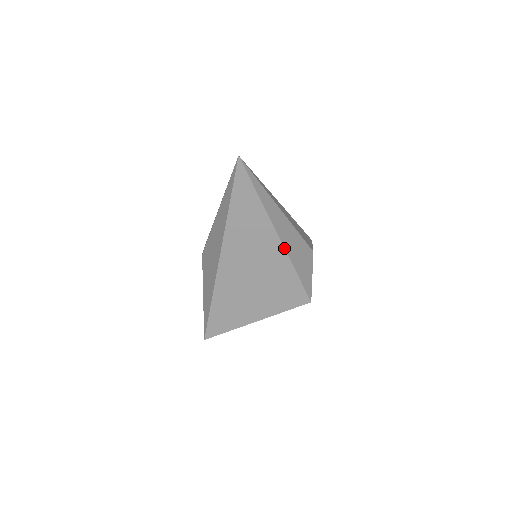
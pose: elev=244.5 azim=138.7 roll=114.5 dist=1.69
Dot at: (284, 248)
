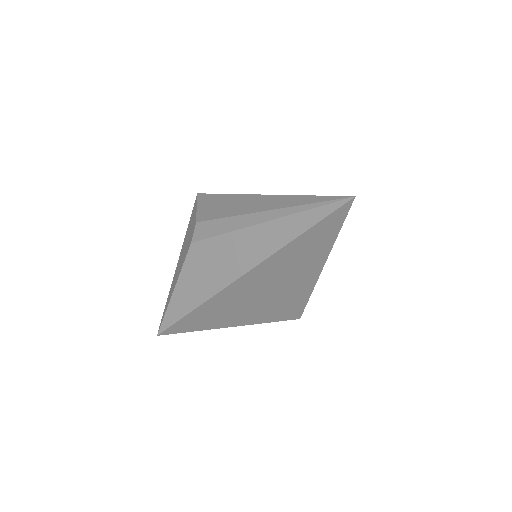
Dot at: (317, 280)
